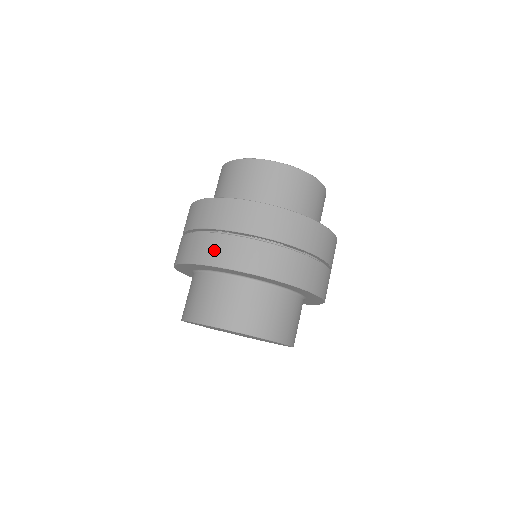
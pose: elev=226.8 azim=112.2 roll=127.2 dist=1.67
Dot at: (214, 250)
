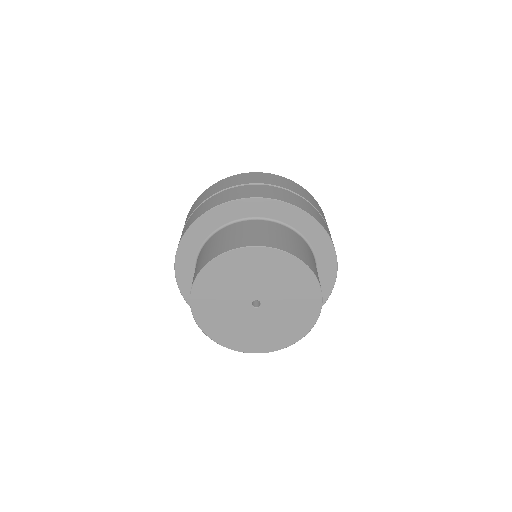
Dot at: (190, 221)
